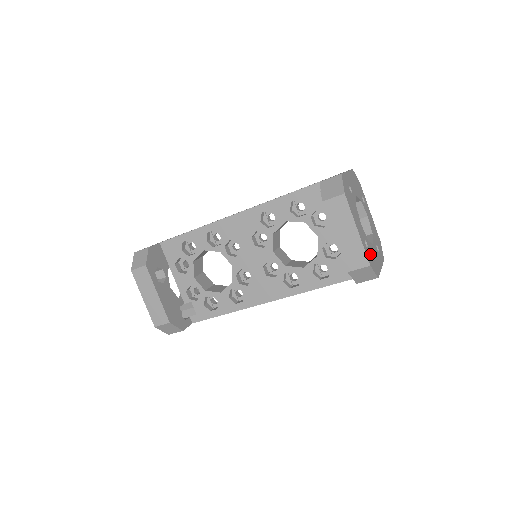
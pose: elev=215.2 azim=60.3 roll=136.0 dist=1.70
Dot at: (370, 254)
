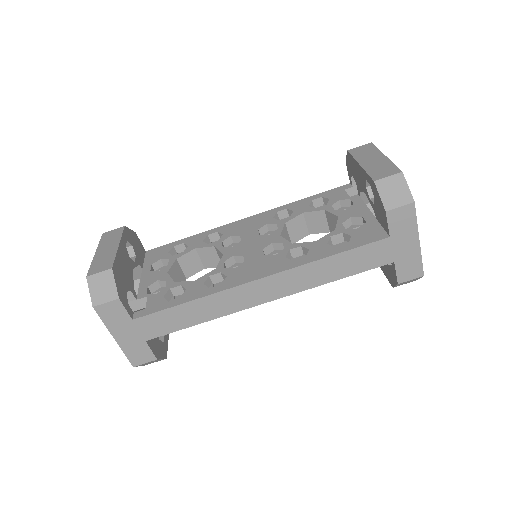
Dot at: occluded
